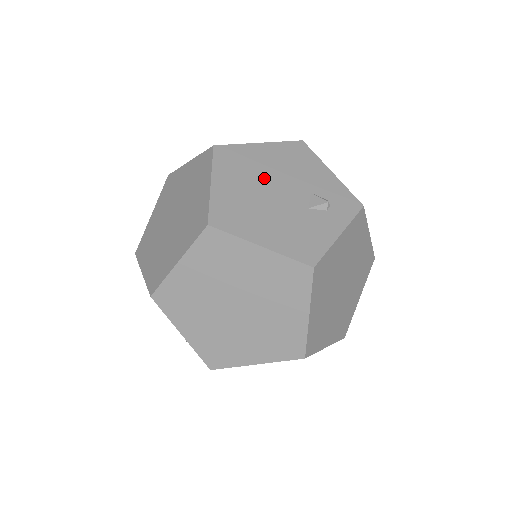
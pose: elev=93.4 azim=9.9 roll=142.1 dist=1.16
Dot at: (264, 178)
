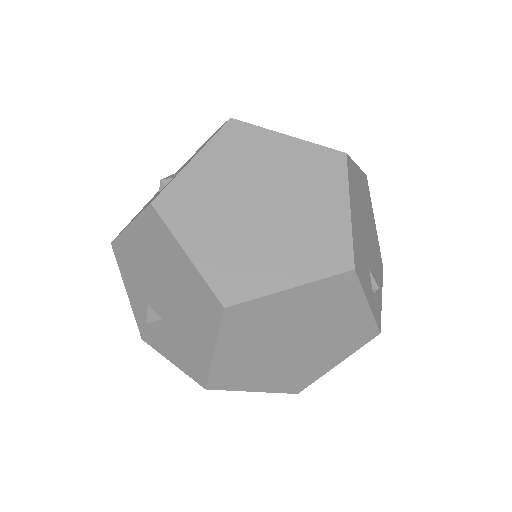
Dot at: (368, 222)
